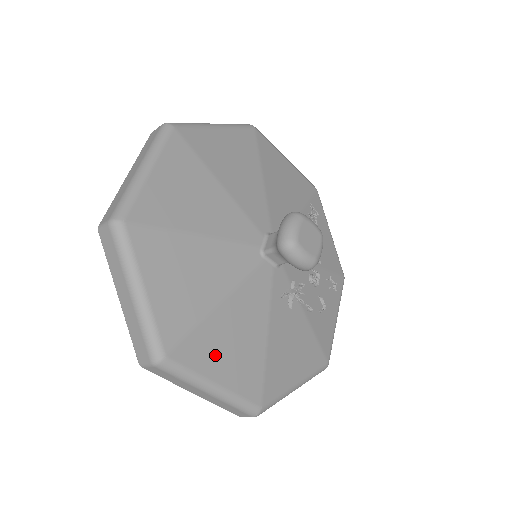
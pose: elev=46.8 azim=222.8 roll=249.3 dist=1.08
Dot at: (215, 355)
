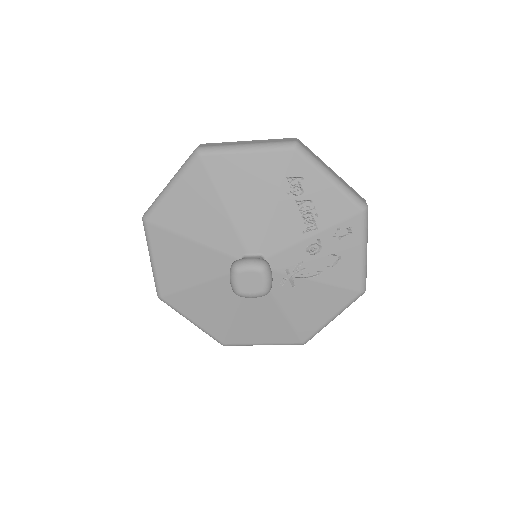
Dot at: (252, 333)
